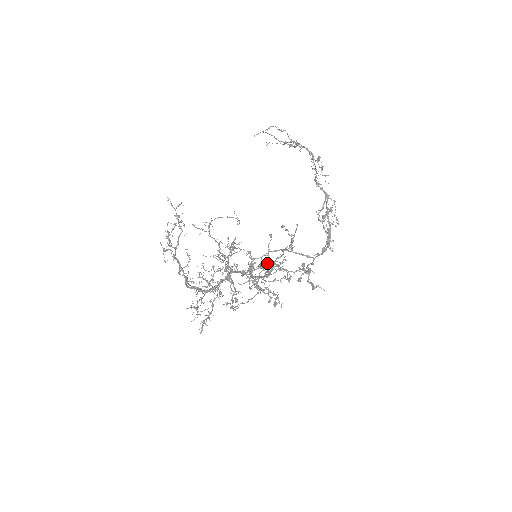
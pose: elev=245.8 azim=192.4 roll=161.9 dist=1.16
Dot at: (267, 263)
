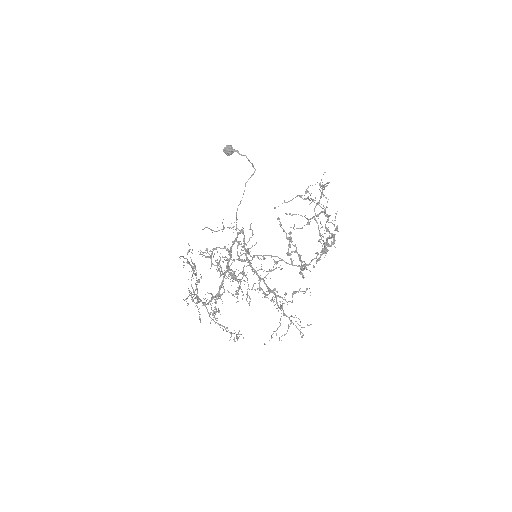
Dot at: (280, 309)
